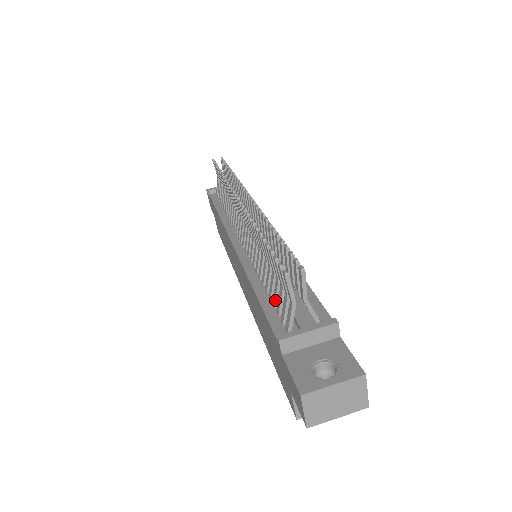
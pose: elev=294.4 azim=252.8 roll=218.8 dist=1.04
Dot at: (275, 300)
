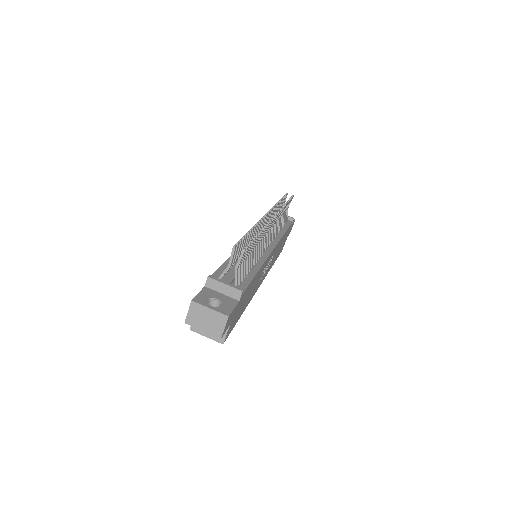
Dot at: occluded
